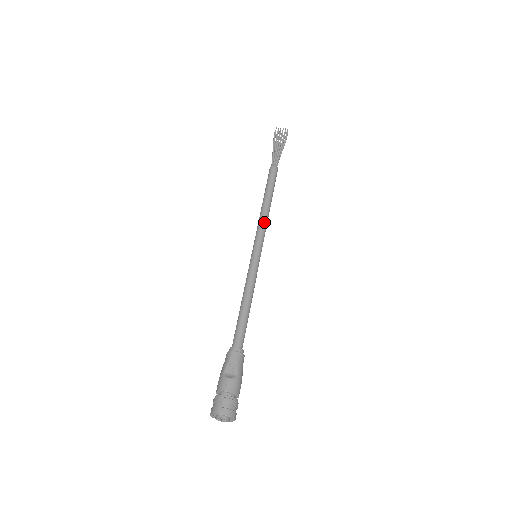
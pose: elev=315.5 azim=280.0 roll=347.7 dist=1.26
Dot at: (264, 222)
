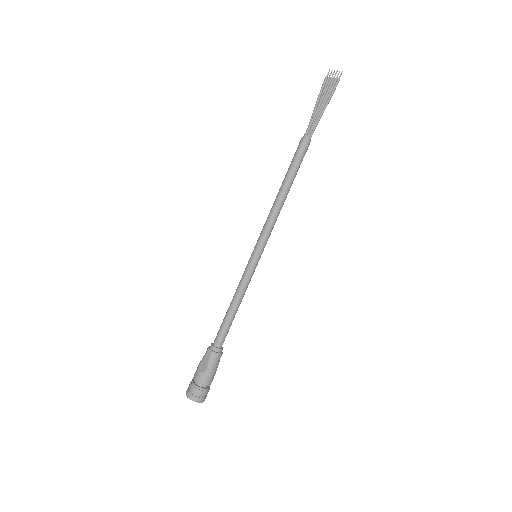
Dot at: (271, 218)
